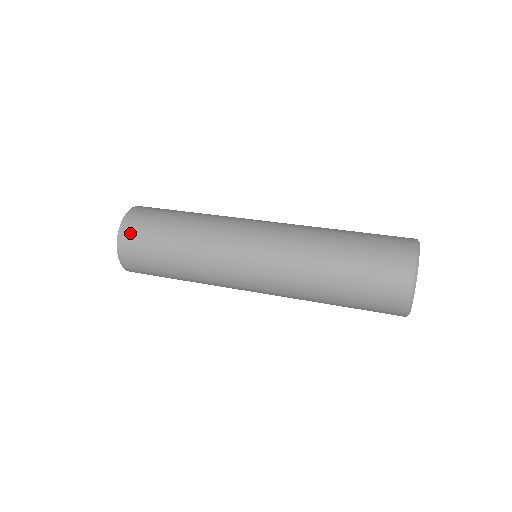
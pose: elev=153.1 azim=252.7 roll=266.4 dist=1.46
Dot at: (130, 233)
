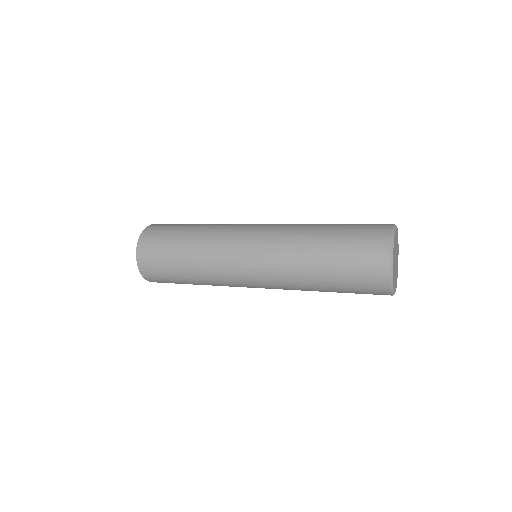
Dot at: (158, 225)
